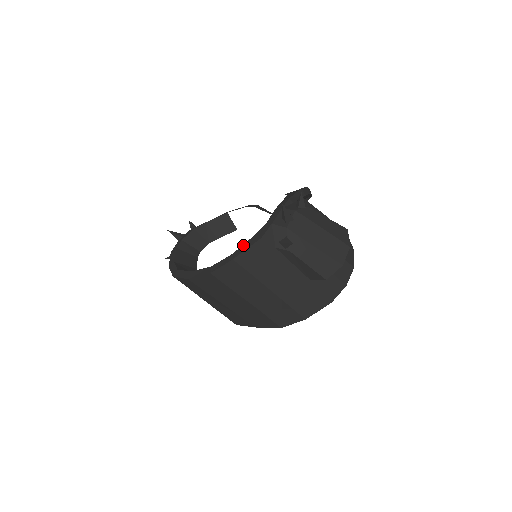
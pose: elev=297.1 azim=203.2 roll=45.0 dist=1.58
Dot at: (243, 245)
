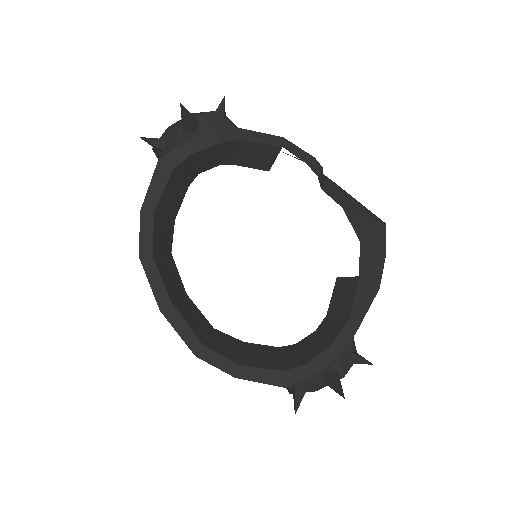
Dot at: (261, 370)
